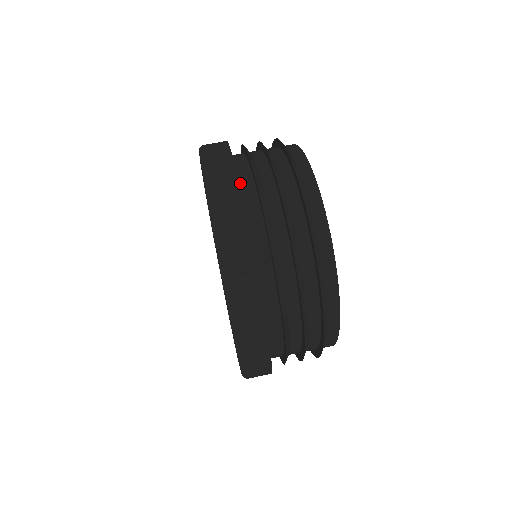
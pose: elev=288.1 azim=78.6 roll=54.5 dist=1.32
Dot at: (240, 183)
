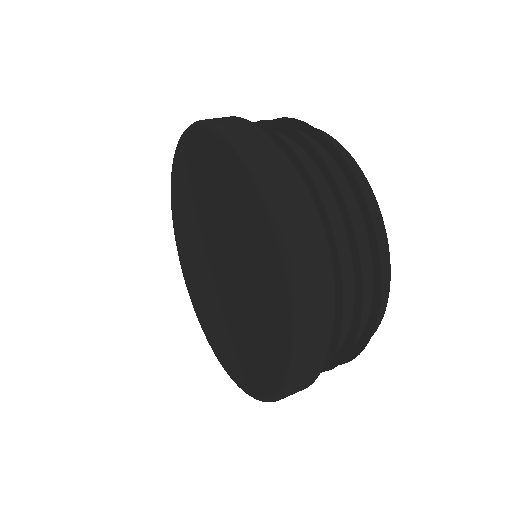
Dot at: occluded
